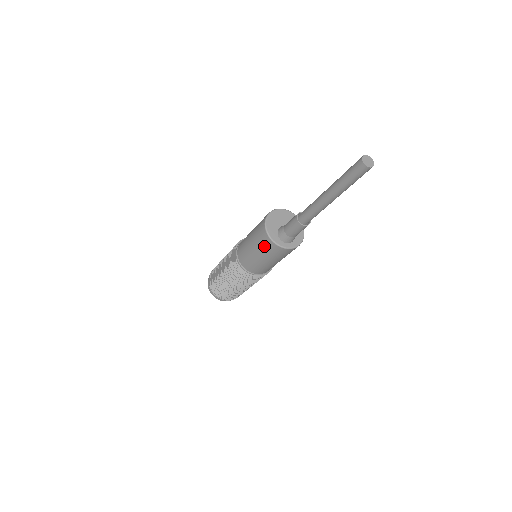
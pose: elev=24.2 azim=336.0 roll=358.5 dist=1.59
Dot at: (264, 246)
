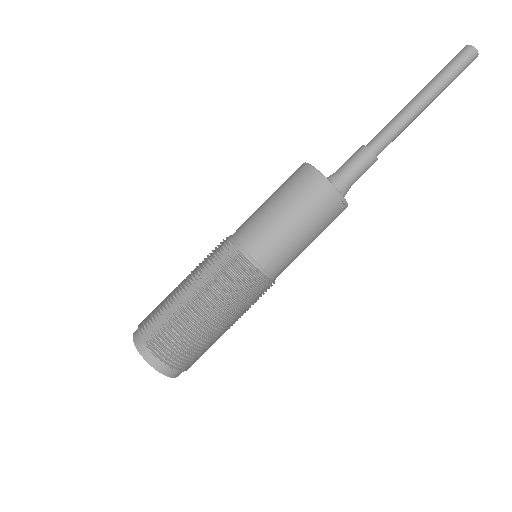
Dot at: (314, 200)
